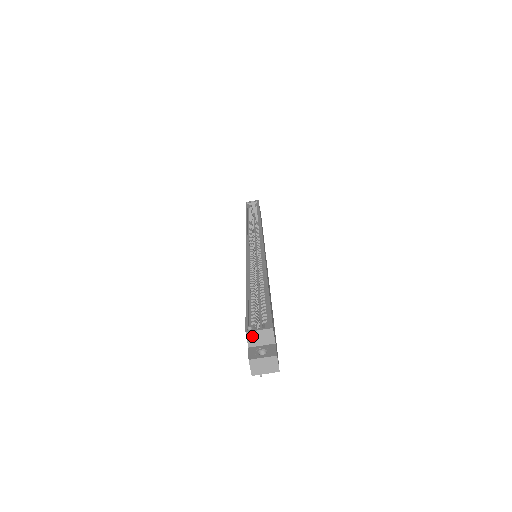
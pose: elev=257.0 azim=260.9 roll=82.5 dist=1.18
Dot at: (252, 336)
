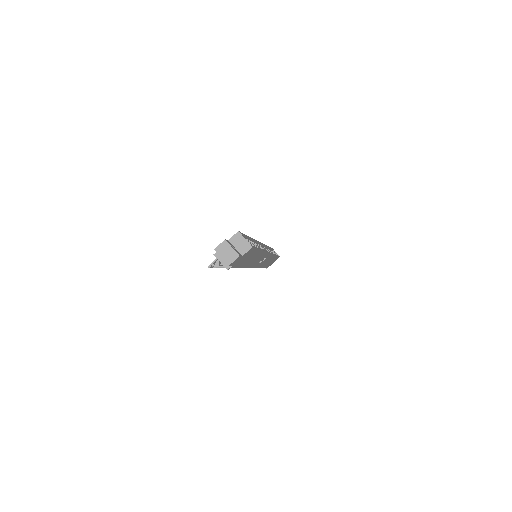
Dot at: (238, 237)
